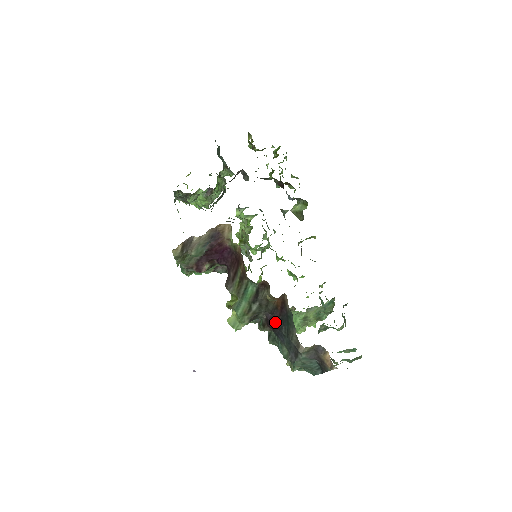
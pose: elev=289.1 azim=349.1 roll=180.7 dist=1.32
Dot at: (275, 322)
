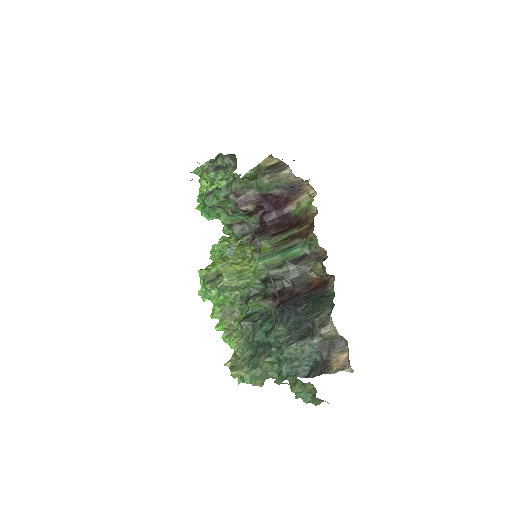
Dot at: (294, 297)
